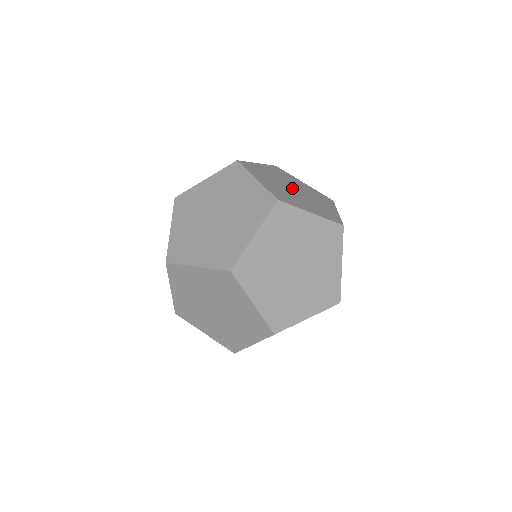
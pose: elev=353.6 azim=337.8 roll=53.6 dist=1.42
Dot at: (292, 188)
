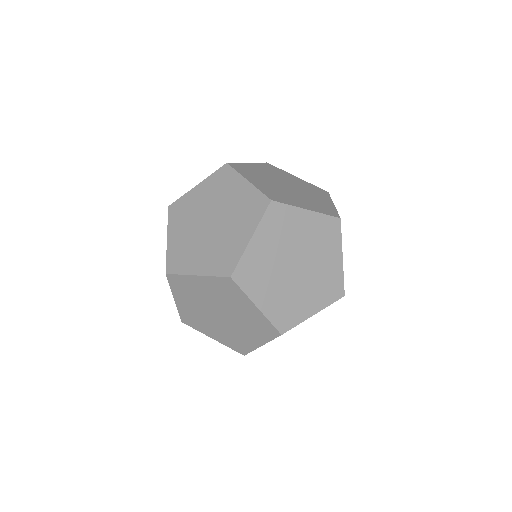
Dot at: (287, 185)
